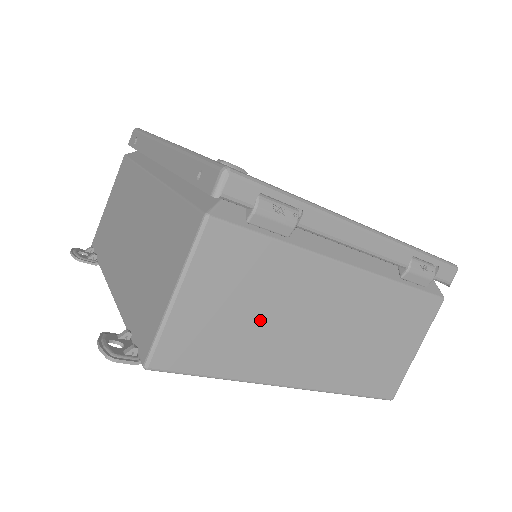
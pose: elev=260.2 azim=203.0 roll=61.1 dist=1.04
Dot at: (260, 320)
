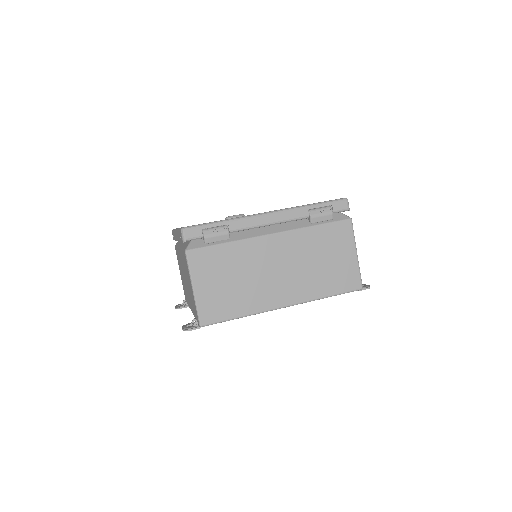
Dot at: (241, 282)
